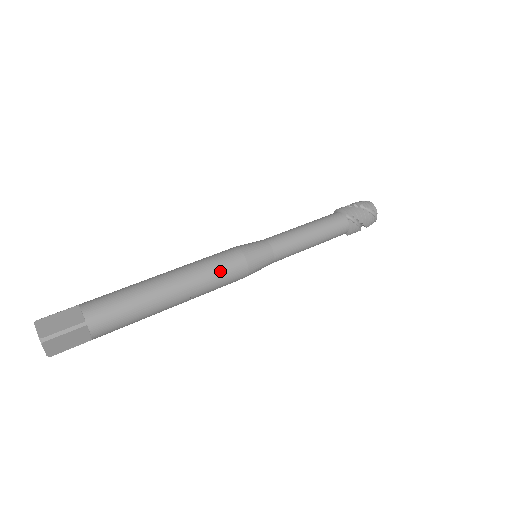
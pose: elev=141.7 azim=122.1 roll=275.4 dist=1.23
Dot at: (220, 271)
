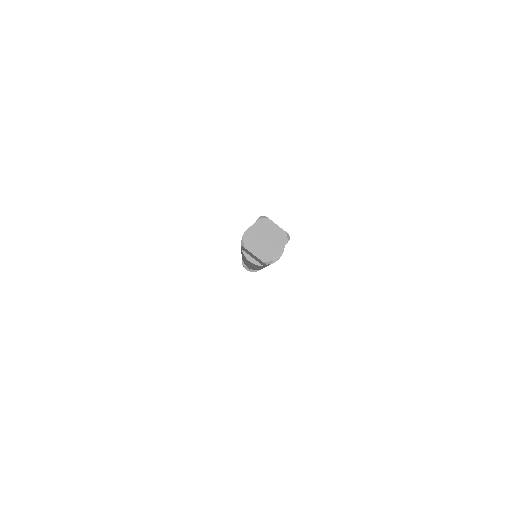
Dot at: occluded
